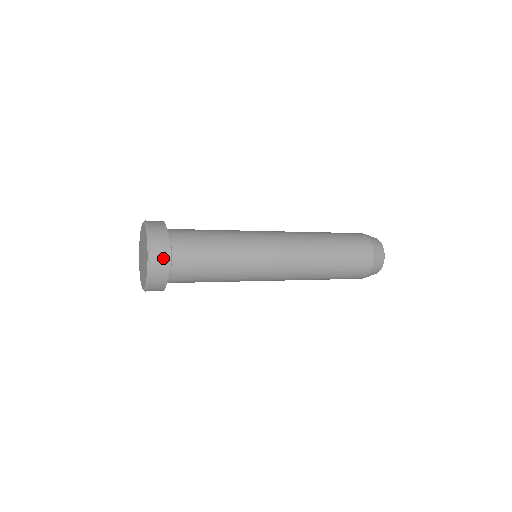
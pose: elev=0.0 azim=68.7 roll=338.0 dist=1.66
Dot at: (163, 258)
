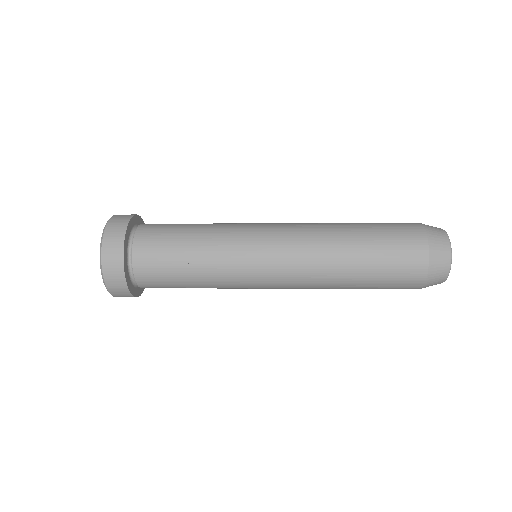
Dot at: (125, 294)
